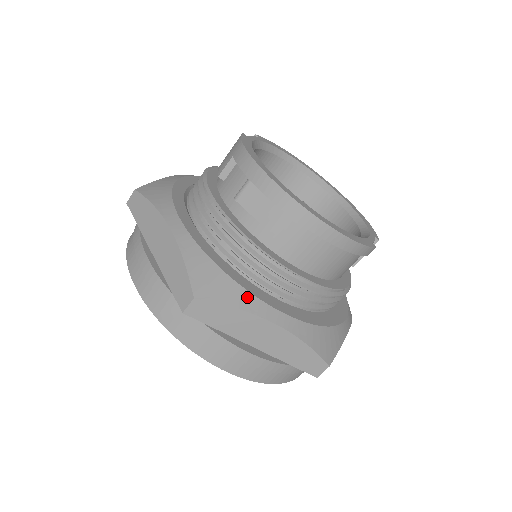
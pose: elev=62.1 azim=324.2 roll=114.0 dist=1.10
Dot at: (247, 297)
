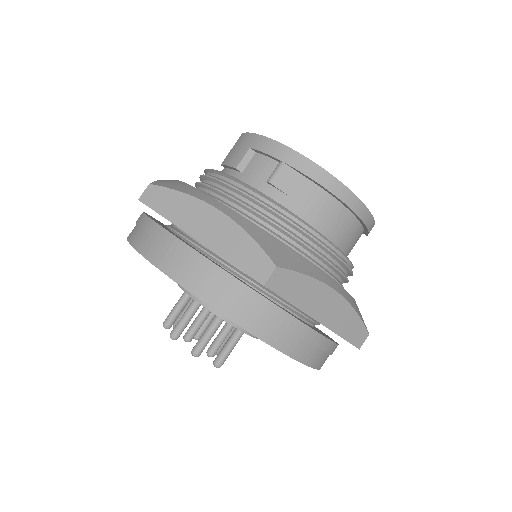
Dot at: (311, 267)
